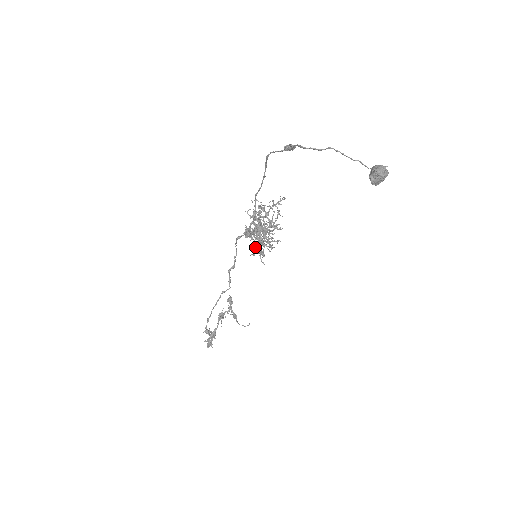
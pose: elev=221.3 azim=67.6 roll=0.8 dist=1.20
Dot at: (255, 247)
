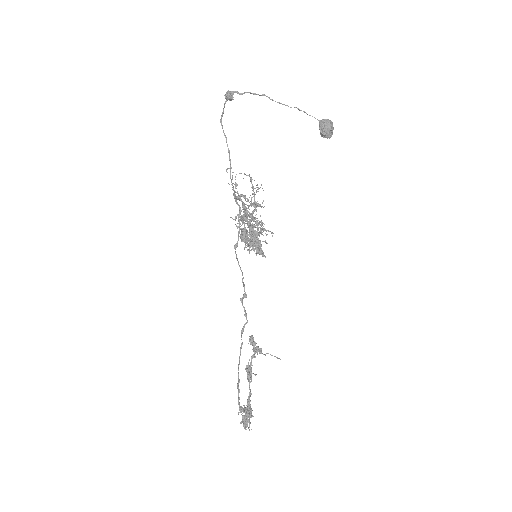
Dot at: (250, 240)
